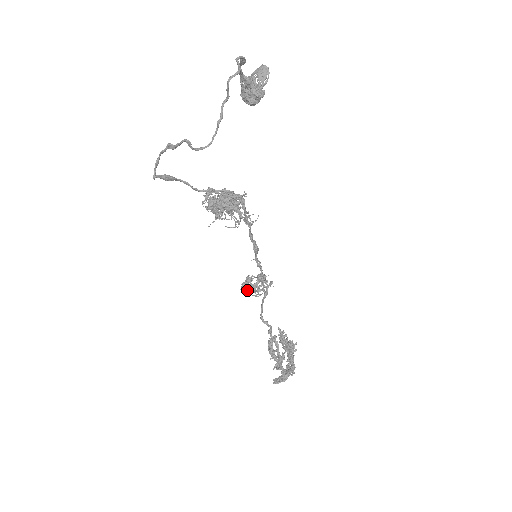
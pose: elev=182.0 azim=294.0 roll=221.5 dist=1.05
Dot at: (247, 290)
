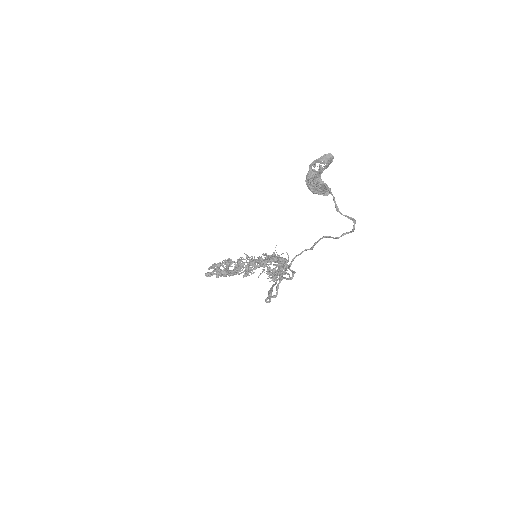
Dot at: (239, 270)
